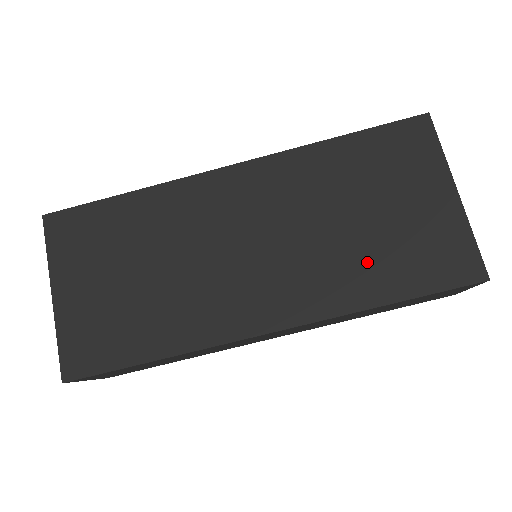
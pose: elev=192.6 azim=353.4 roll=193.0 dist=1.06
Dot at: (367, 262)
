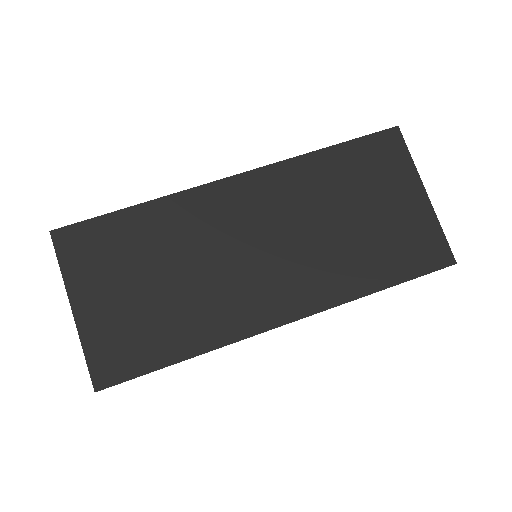
Dot at: (361, 256)
